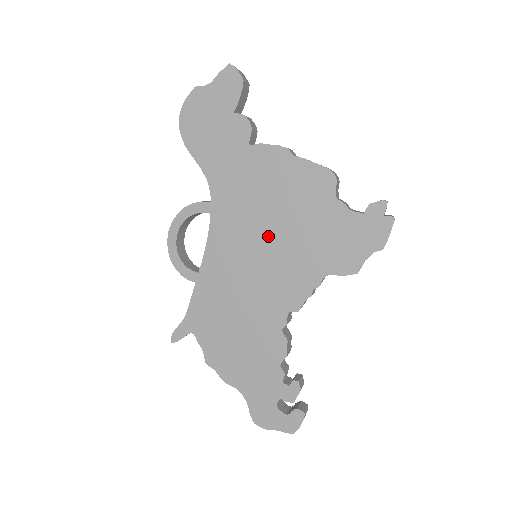
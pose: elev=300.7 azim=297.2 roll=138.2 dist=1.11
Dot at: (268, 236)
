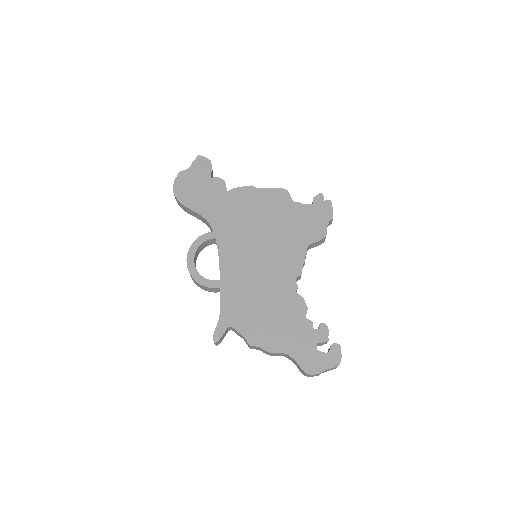
Dot at: (261, 237)
